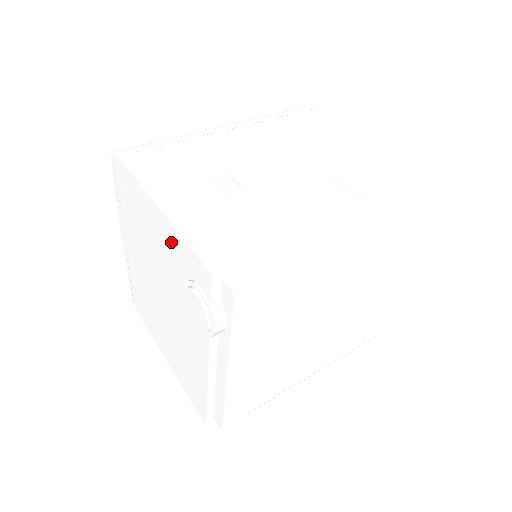
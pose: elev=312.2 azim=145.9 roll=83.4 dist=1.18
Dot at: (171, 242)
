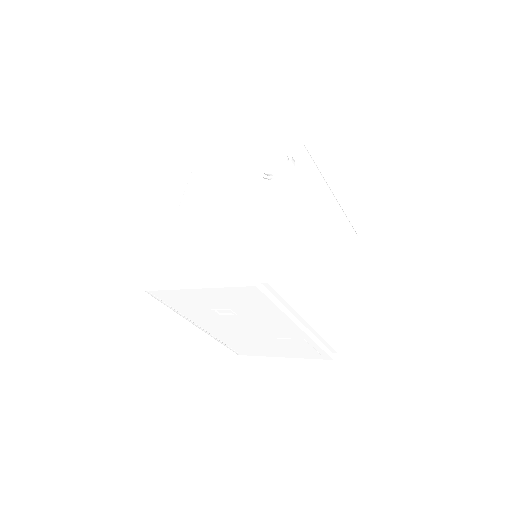
Dot at: (250, 155)
